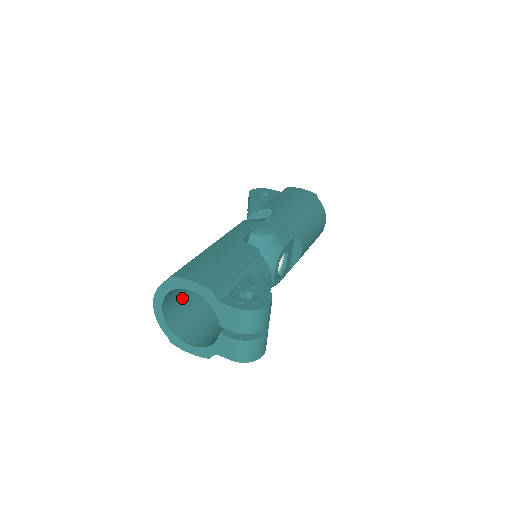
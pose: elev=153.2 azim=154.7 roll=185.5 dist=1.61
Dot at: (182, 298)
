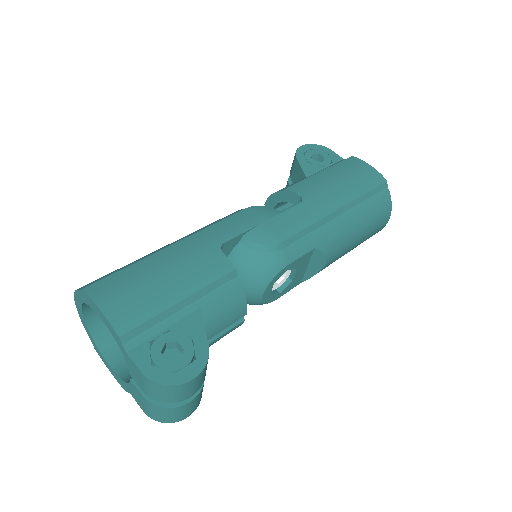
Dot at: occluded
